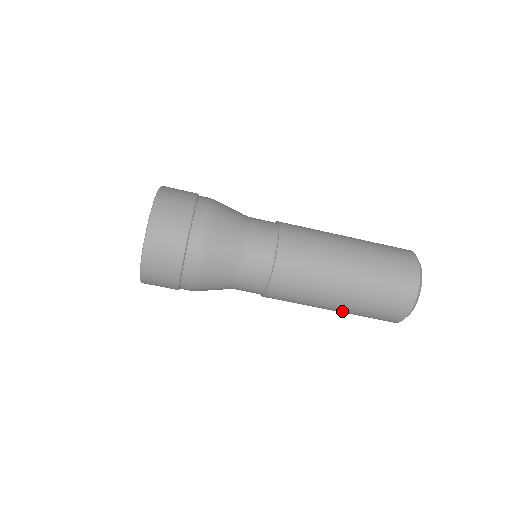
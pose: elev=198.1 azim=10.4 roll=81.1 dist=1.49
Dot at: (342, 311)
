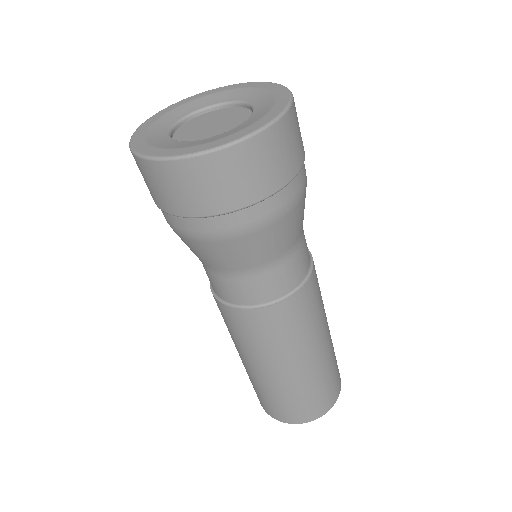
Dot at: (272, 381)
